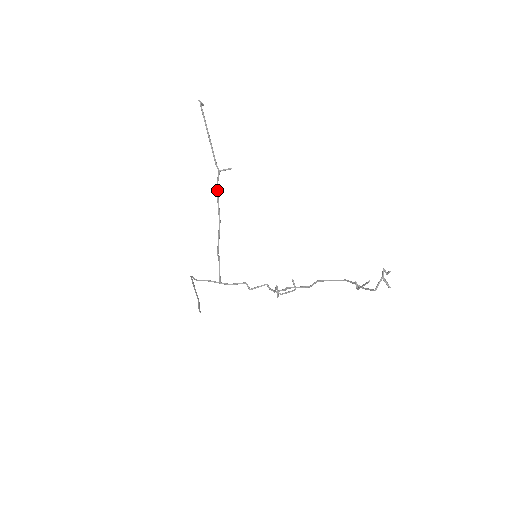
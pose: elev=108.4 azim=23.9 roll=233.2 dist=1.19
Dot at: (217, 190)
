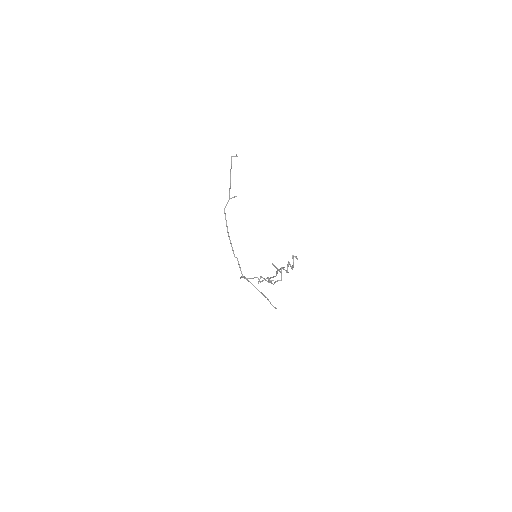
Dot at: (224, 212)
